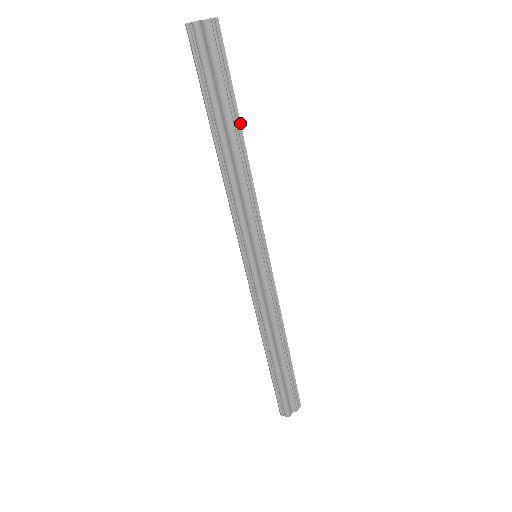
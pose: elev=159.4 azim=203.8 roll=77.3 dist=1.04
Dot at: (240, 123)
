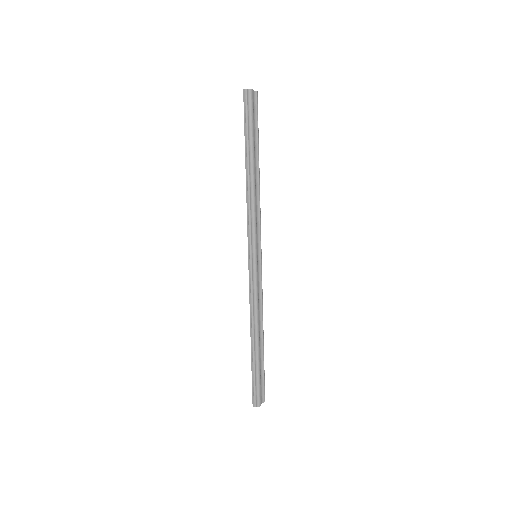
Dot at: occluded
